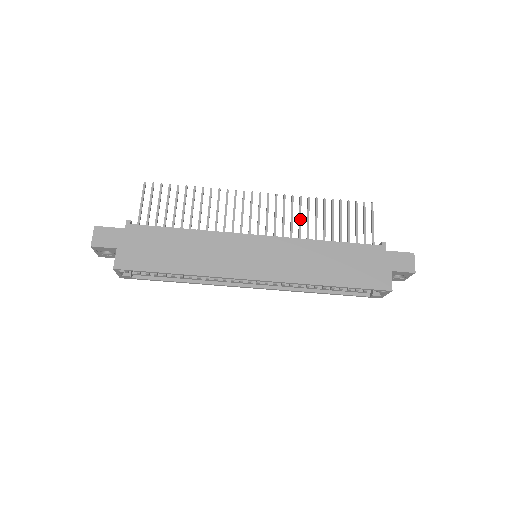
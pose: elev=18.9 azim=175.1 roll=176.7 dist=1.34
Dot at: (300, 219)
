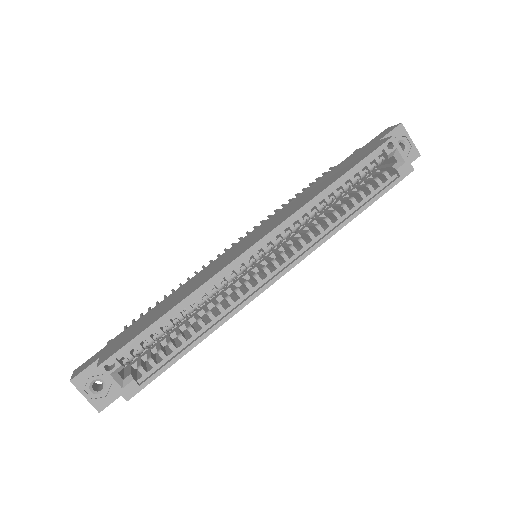
Dot at: occluded
